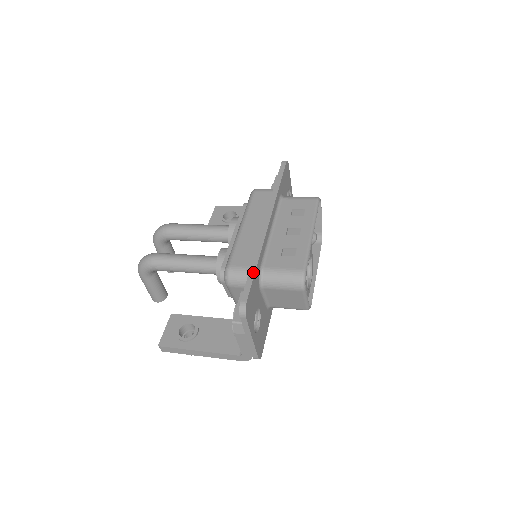
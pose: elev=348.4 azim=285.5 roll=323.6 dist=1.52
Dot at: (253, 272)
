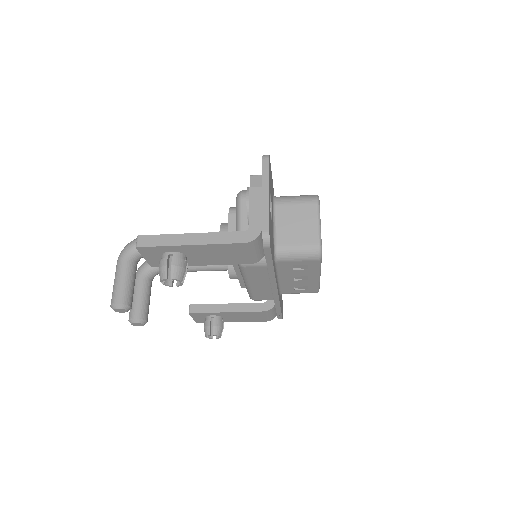
Dot at: occluded
